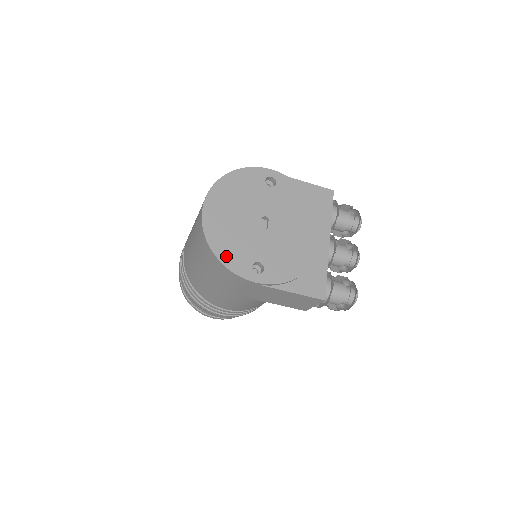
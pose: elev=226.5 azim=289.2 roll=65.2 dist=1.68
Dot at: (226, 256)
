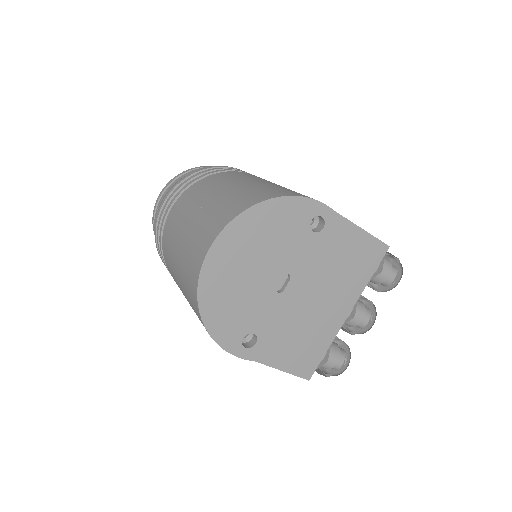
Dot at: (216, 322)
